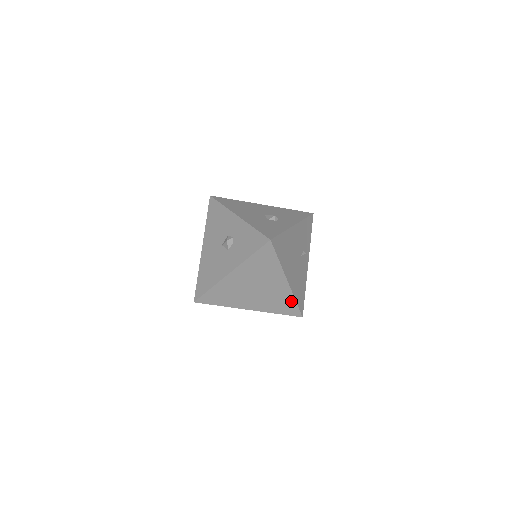
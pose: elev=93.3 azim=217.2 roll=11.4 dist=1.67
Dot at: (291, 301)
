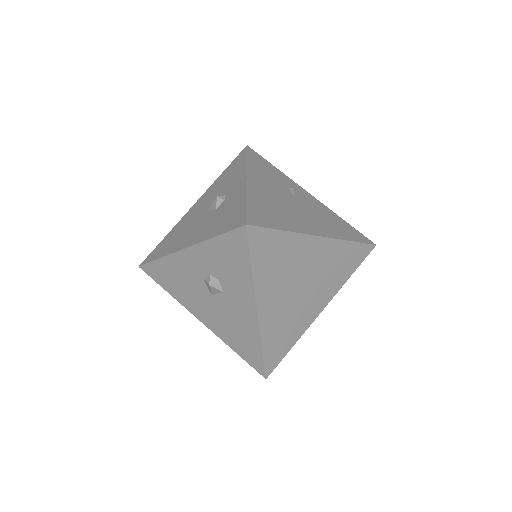
Dot at: (347, 248)
